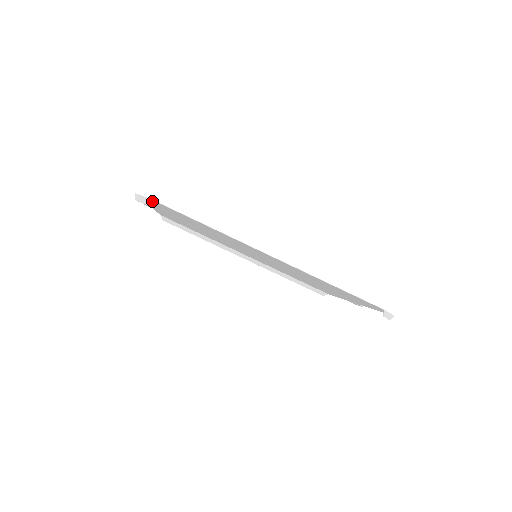
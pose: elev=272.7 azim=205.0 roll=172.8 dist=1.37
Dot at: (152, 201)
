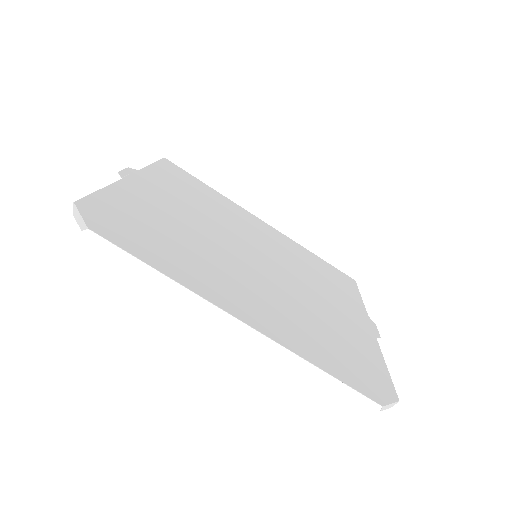
Dot at: (86, 228)
